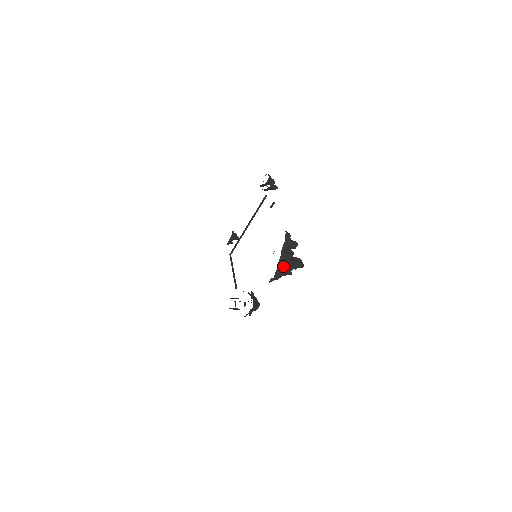
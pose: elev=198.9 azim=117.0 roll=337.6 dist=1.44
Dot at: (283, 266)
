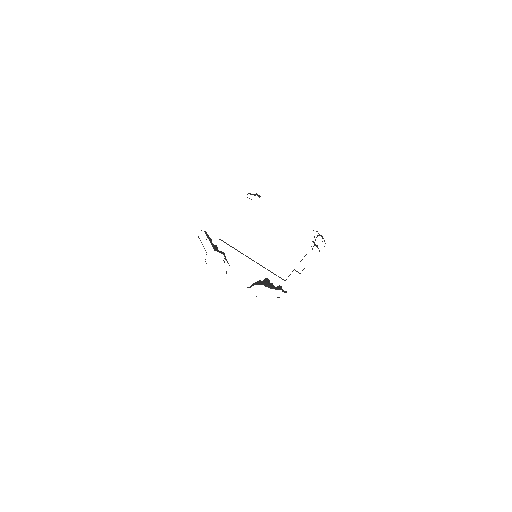
Dot at: occluded
